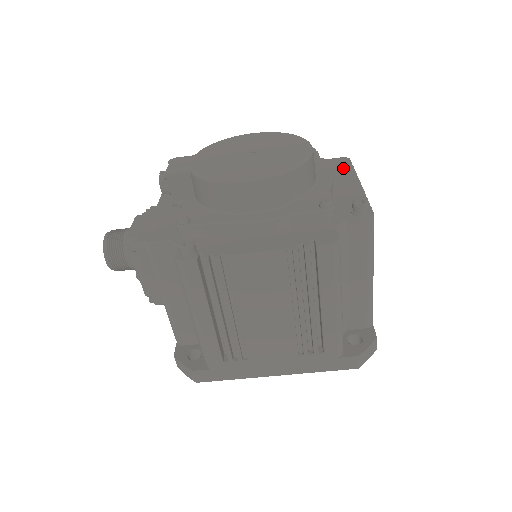
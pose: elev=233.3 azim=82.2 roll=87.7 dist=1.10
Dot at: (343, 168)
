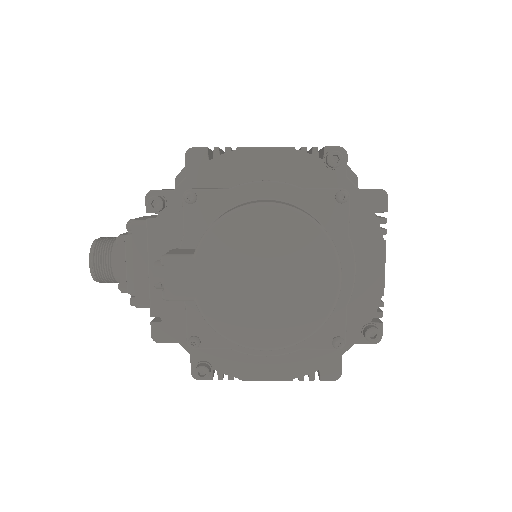
Dot at: (374, 225)
